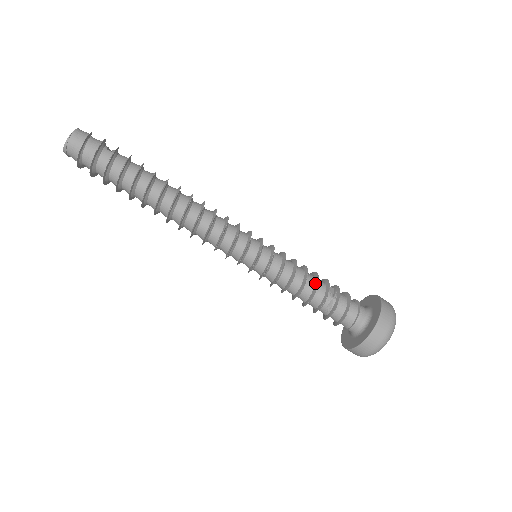
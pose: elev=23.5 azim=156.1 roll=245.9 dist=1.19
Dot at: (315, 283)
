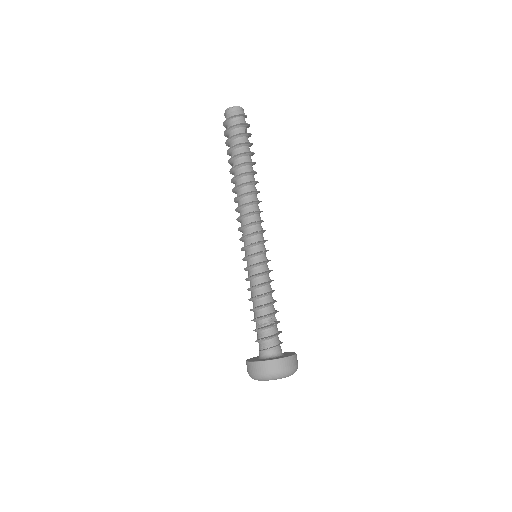
Dot at: (269, 302)
